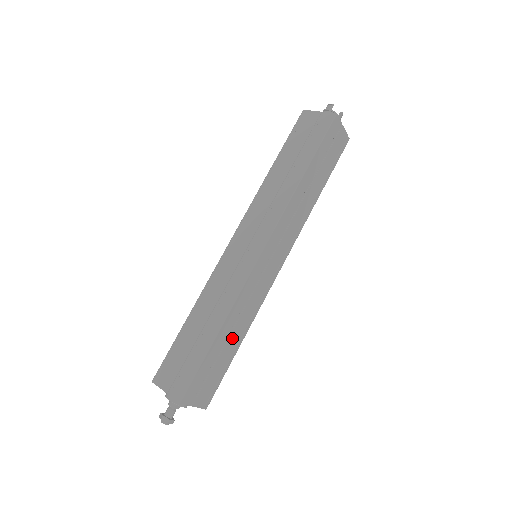
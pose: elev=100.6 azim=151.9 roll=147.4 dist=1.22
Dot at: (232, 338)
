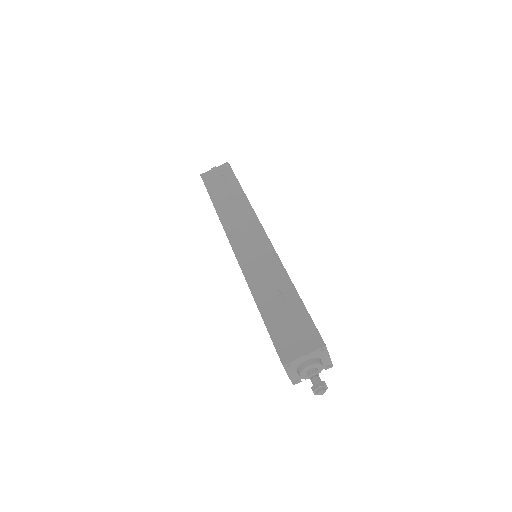
Dot at: occluded
